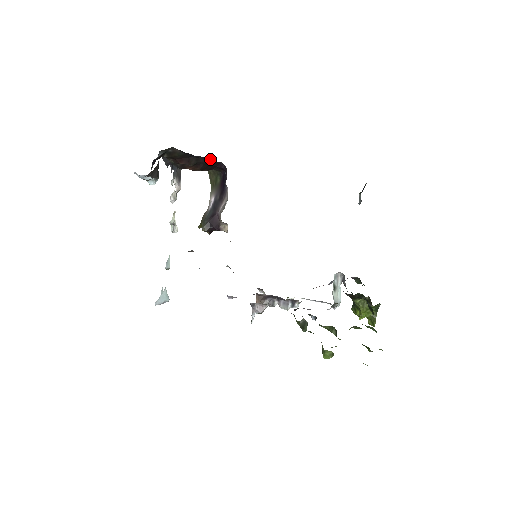
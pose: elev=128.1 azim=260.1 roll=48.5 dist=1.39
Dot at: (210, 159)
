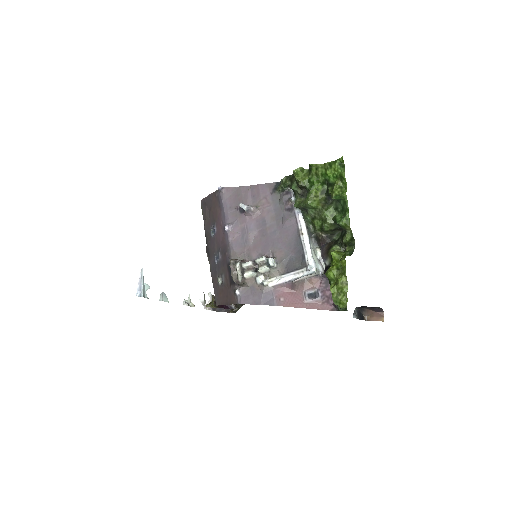
Dot at: occluded
